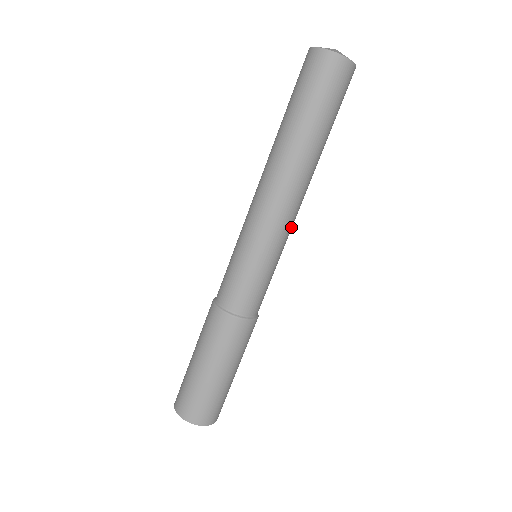
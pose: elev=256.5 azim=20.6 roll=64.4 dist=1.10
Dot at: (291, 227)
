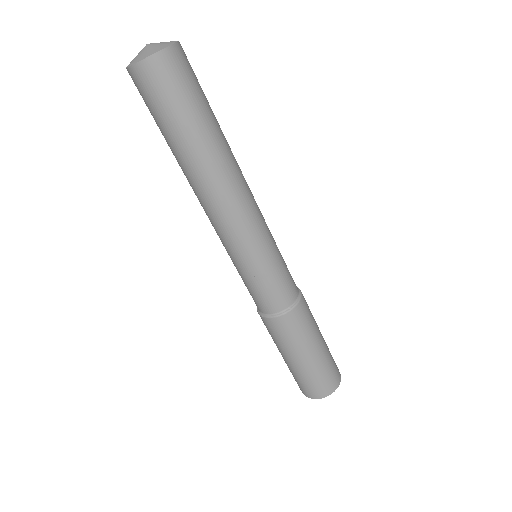
Dot at: (260, 213)
